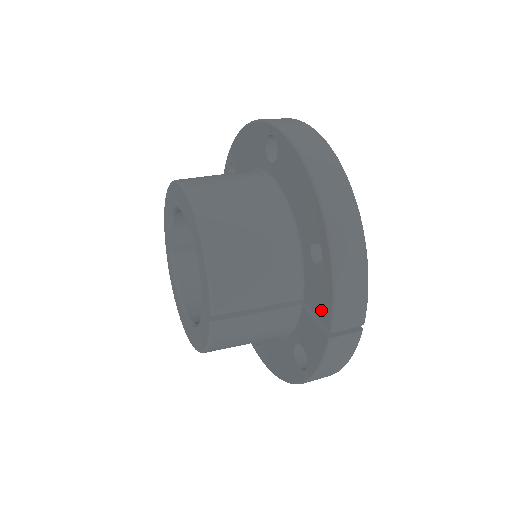
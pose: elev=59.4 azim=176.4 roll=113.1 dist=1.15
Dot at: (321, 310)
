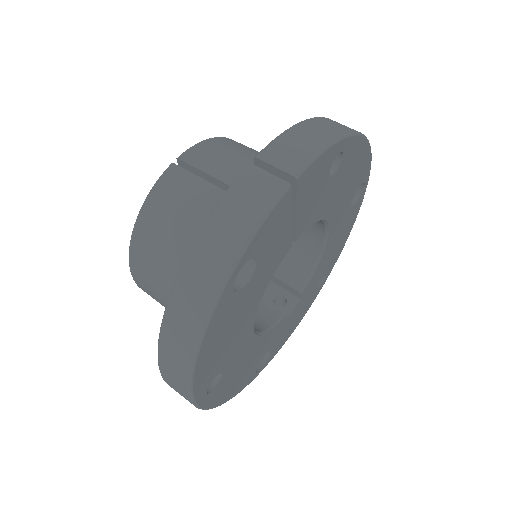
Dot at: occluded
